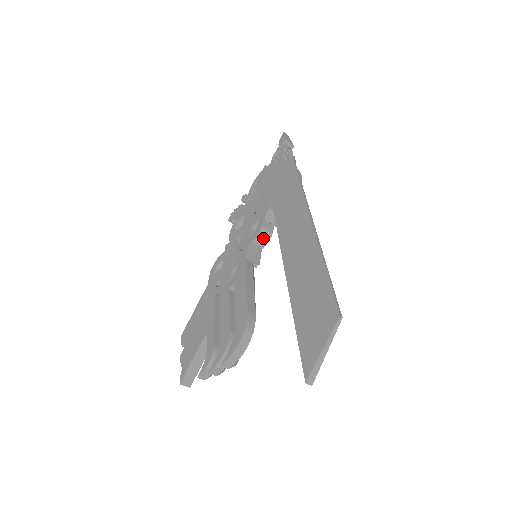
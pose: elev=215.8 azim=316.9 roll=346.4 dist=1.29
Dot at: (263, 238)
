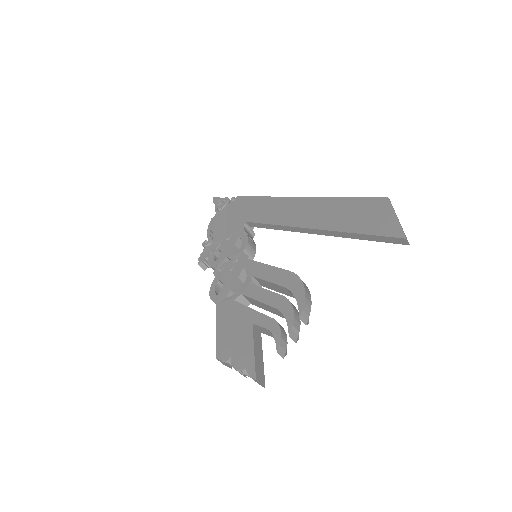
Dot at: (252, 246)
